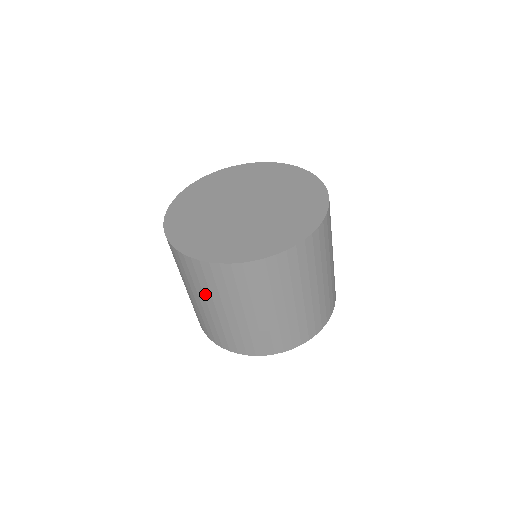
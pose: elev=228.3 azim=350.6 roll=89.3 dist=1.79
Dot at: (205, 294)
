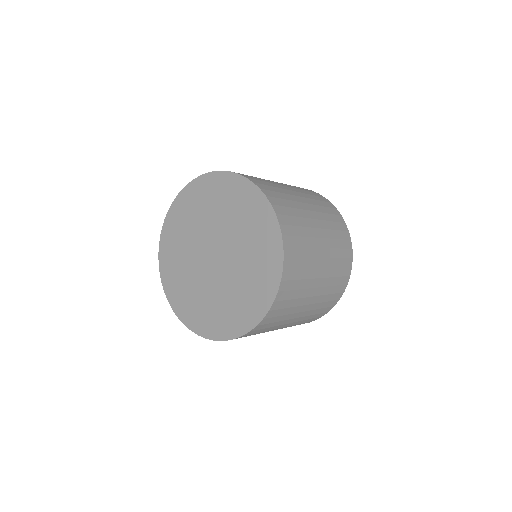
Dot at: occluded
